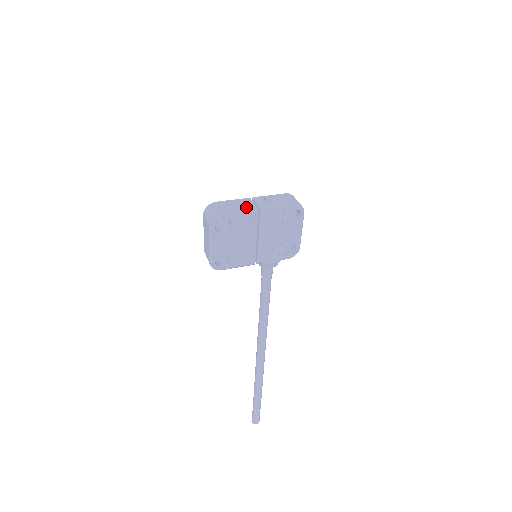
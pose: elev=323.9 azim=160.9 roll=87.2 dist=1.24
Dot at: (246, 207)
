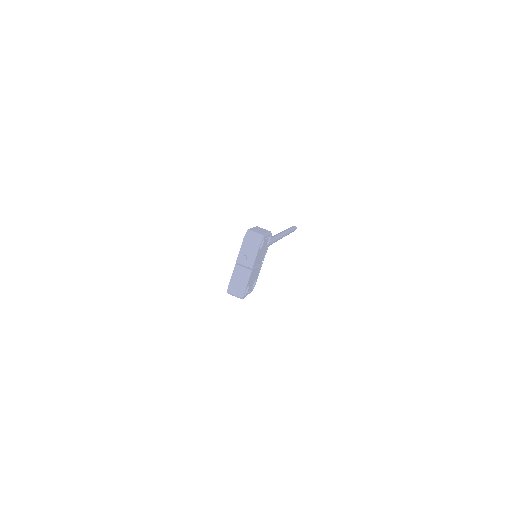
Dot at: (245, 276)
